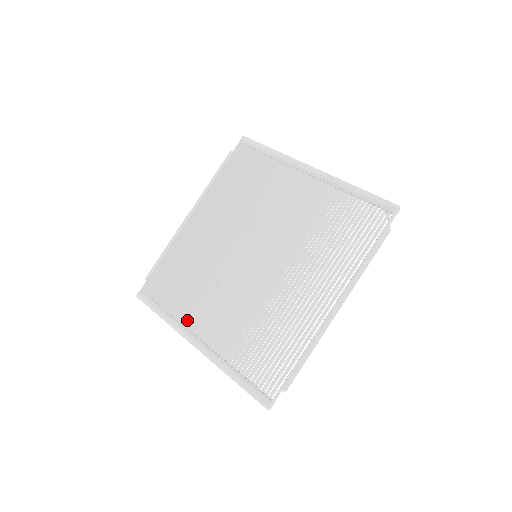
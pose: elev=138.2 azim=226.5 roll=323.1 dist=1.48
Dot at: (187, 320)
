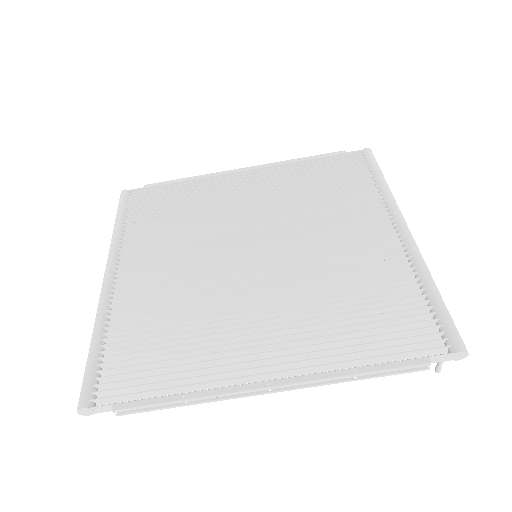
Dot at: occluded
